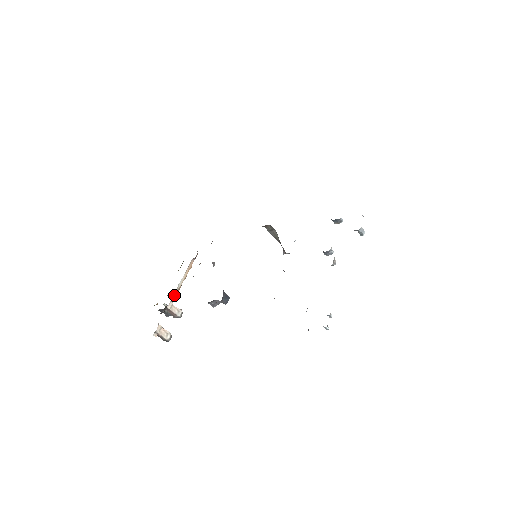
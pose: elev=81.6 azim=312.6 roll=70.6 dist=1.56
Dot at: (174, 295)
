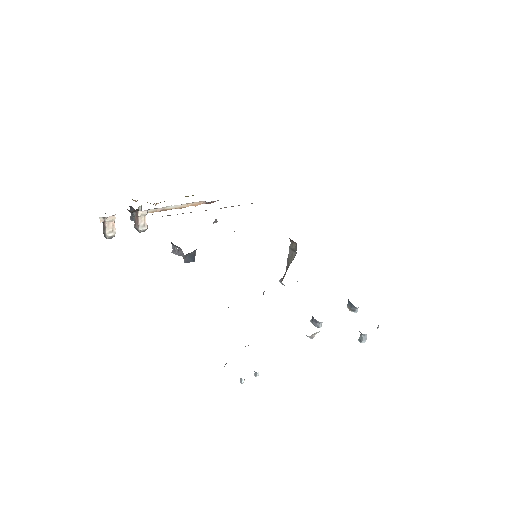
Dot at: (156, 209)
